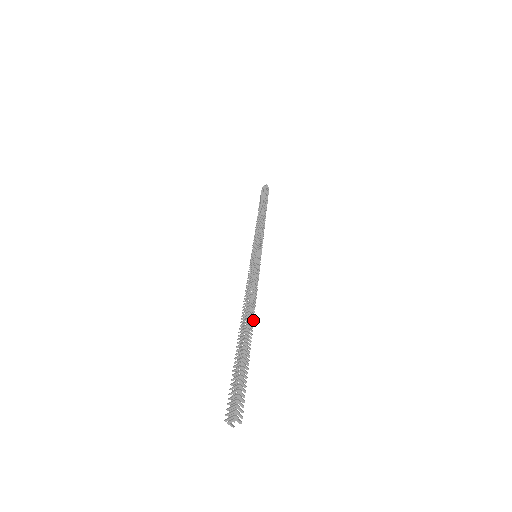
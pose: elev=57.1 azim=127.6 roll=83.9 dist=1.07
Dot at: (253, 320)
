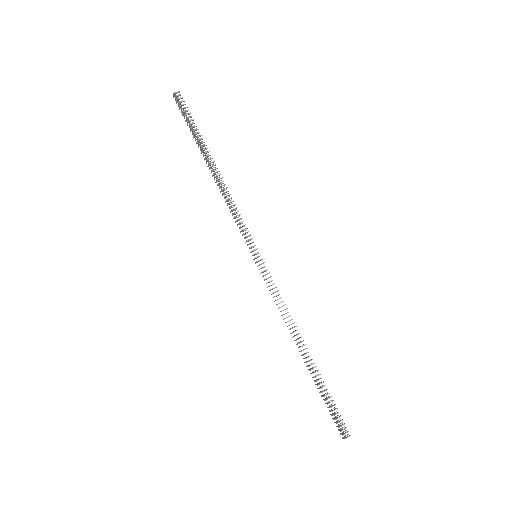
Dot at: (304, 345)
